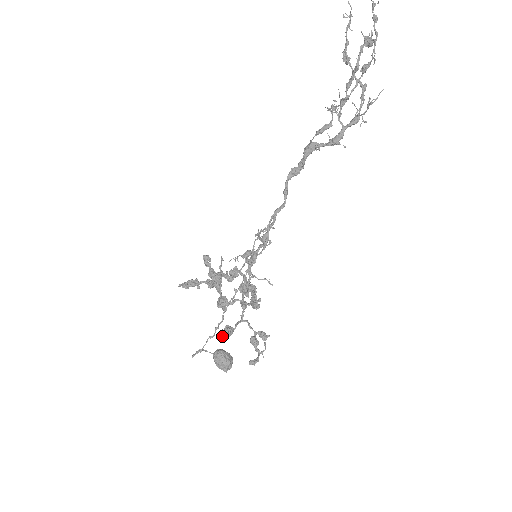
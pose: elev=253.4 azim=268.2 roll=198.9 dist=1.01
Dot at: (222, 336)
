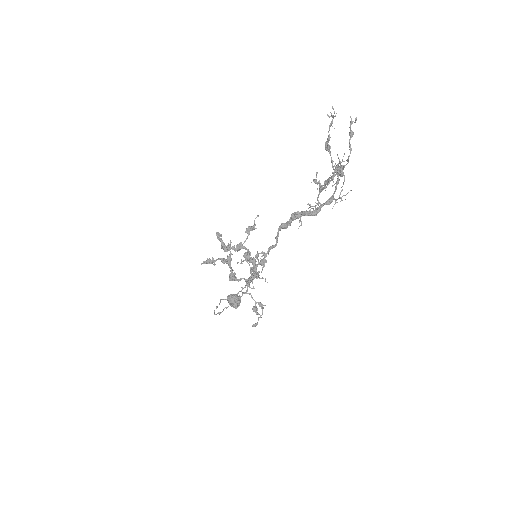
Dot at: occluded
